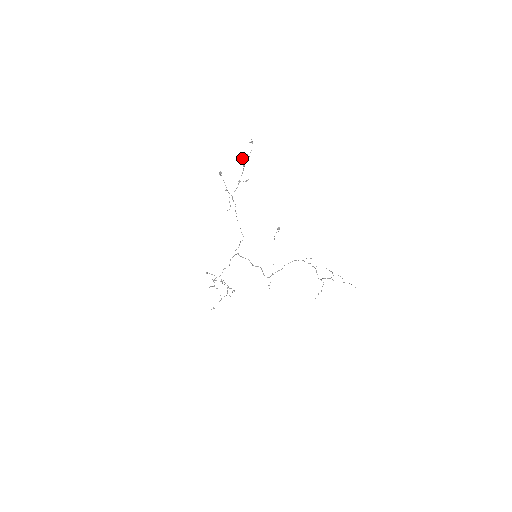
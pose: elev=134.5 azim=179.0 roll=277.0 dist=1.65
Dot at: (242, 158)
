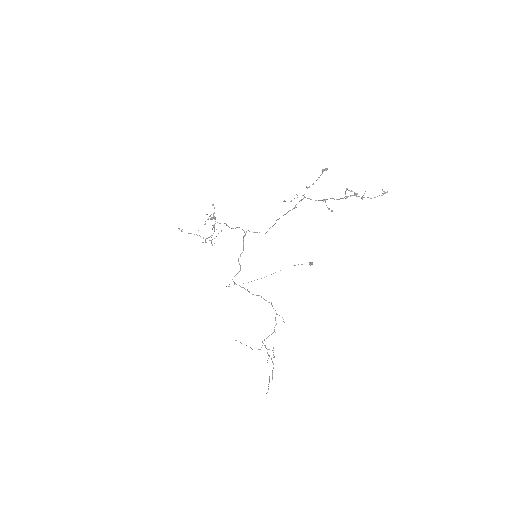
Dot at: occluded
